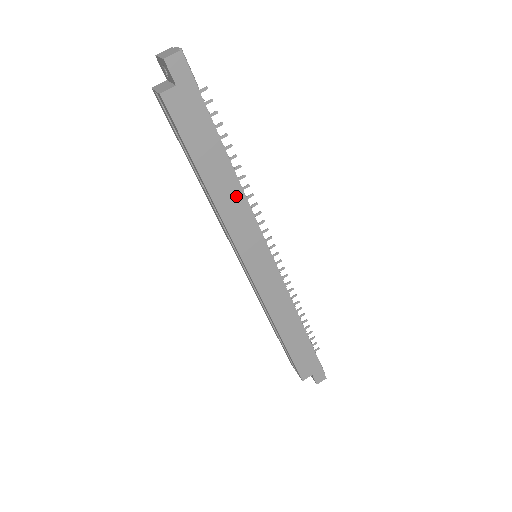
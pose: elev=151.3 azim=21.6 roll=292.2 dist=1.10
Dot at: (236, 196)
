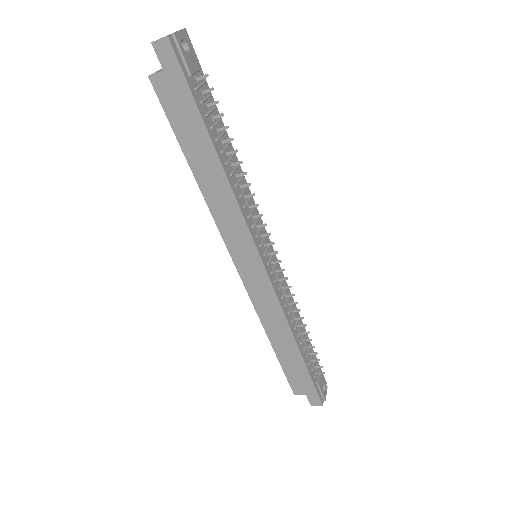
Dot at: (224, 192)
